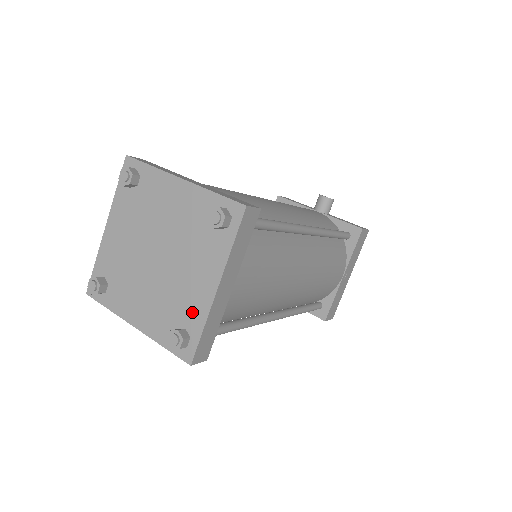
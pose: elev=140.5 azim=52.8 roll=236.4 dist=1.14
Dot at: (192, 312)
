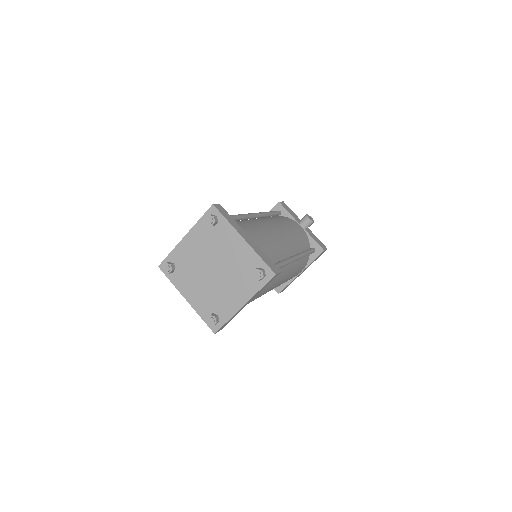
Dot at: (225, 309)
